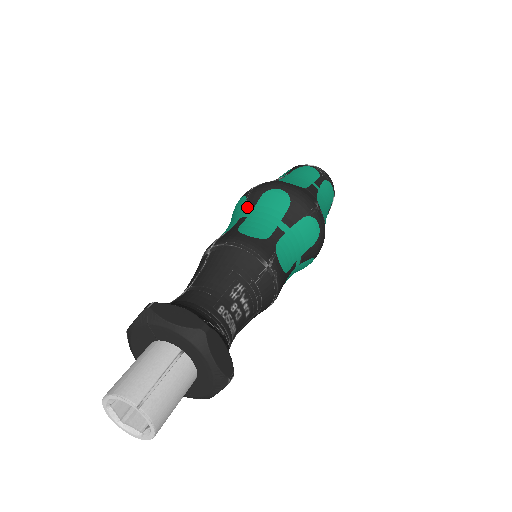
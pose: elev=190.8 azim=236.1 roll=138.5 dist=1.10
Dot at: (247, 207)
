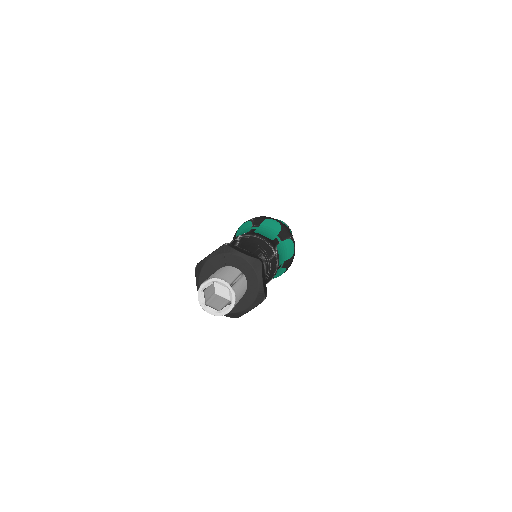
Dot at: (254, 225)
